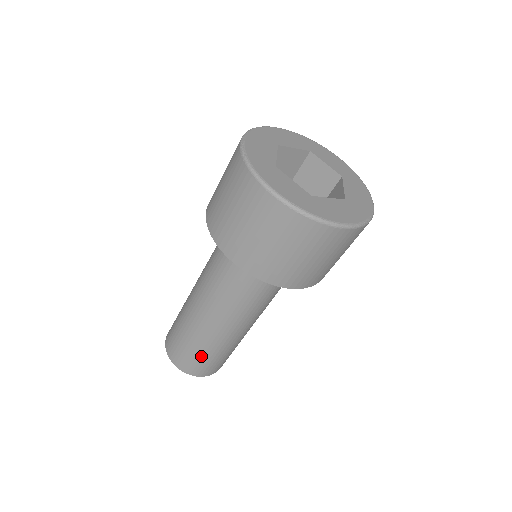
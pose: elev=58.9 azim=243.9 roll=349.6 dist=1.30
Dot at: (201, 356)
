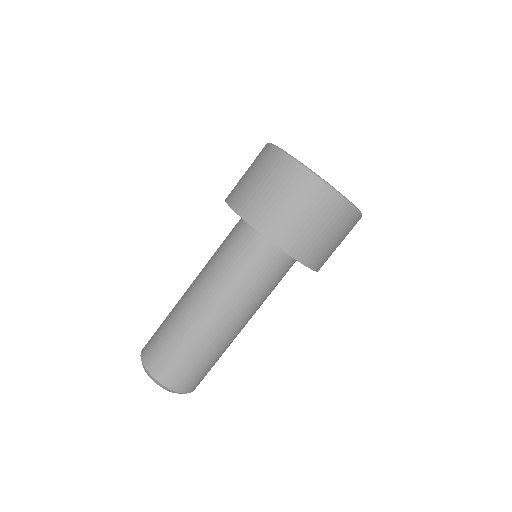
Dot at: (181, 355)
